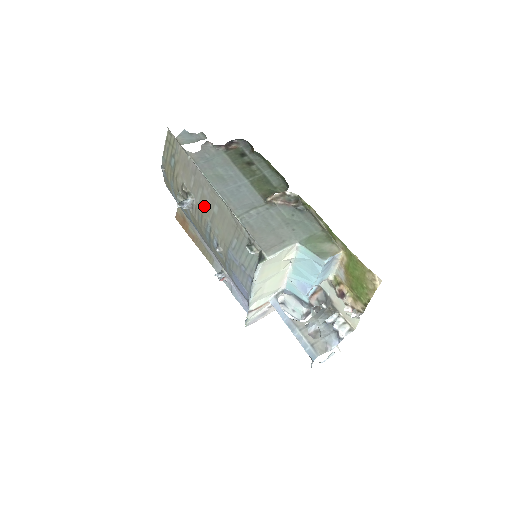
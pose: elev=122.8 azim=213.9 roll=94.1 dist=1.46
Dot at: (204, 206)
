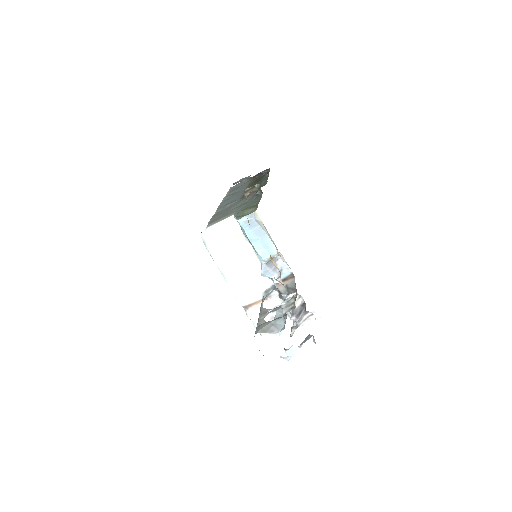
Dot at: occluded
